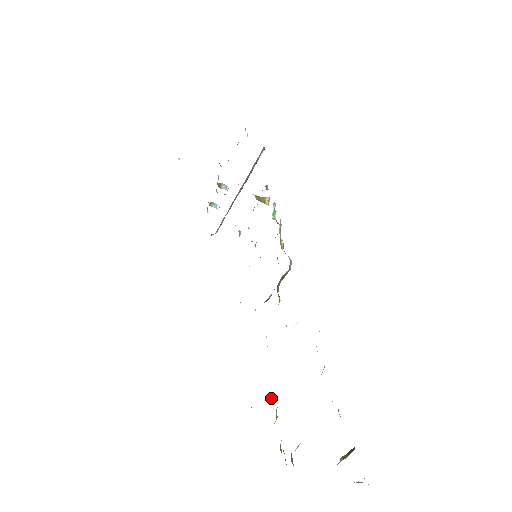
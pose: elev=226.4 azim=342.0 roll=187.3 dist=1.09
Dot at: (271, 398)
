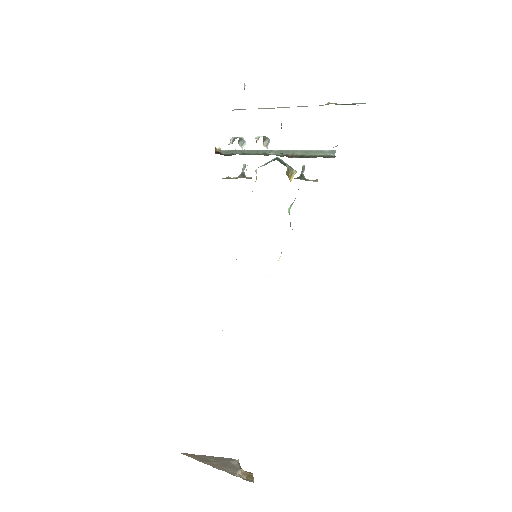
Dot at: occluded
